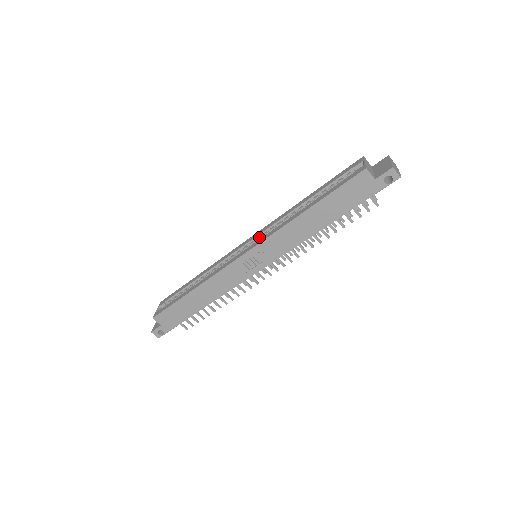
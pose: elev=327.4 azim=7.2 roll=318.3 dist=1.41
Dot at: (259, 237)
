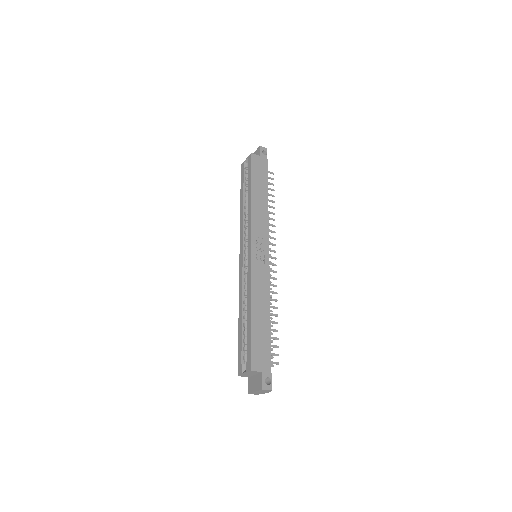
Dot at: (245, 243)
